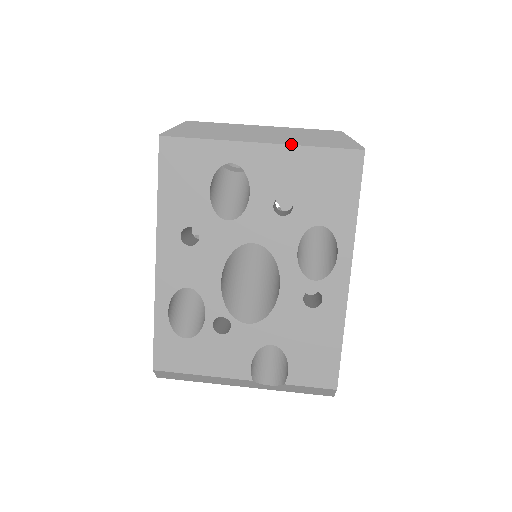
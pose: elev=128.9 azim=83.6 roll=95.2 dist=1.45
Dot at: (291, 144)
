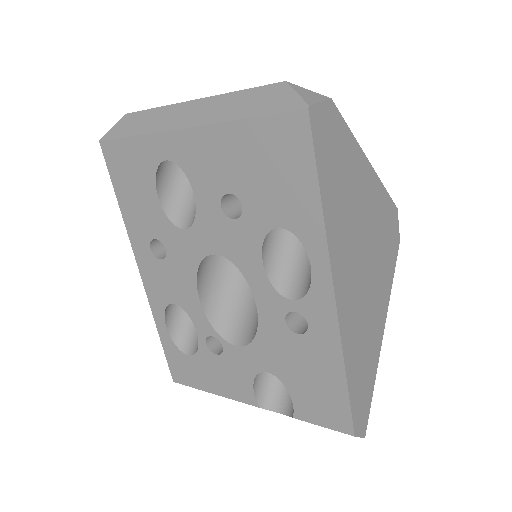
Dot at: (216, 122)
